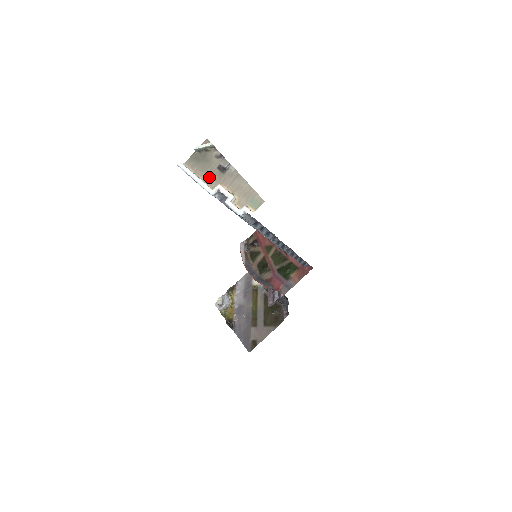
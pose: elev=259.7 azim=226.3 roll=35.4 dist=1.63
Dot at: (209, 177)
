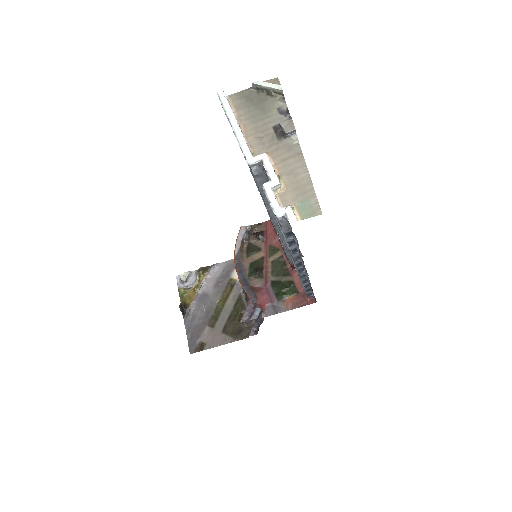
Dot at: (255, 134)
